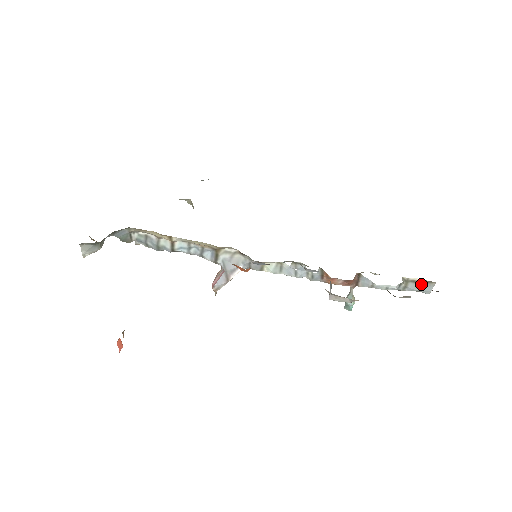
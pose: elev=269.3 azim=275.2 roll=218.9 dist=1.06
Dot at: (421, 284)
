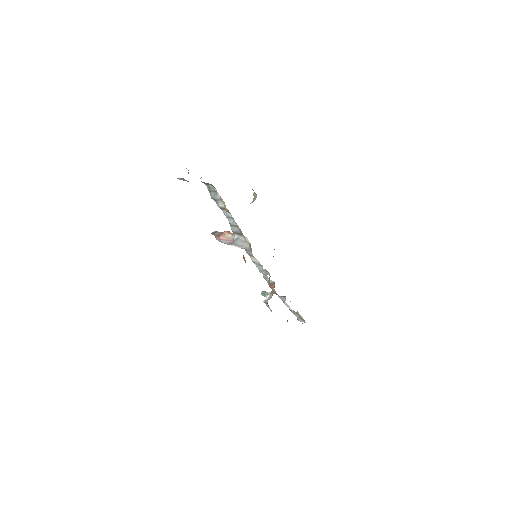
Dot at: (301, 318)
